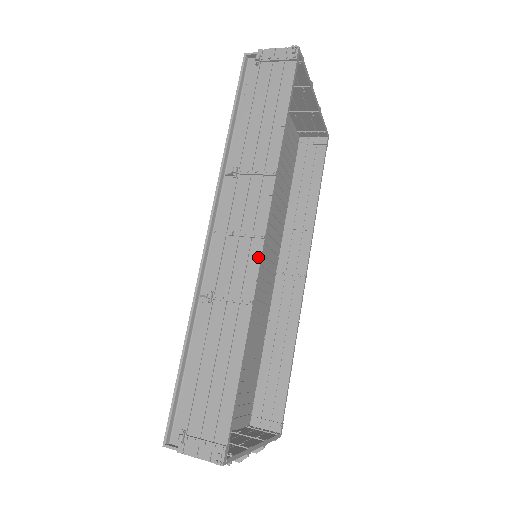
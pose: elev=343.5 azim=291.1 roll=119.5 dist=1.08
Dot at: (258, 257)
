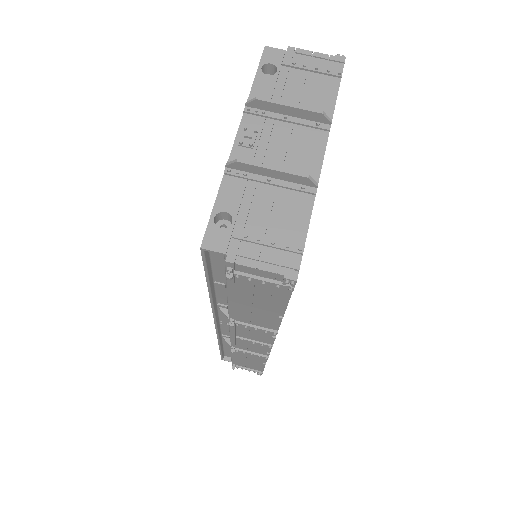
Dot at: (268, 349)
